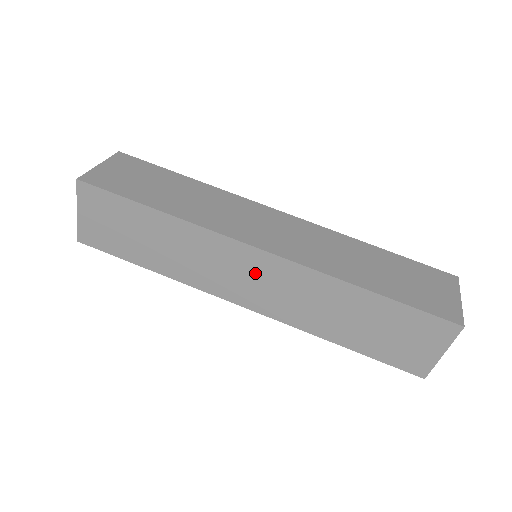
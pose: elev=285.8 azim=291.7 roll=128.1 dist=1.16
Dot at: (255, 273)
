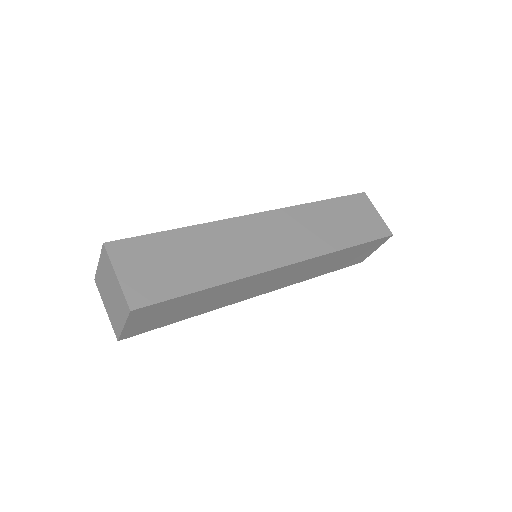
Dot at: (271, 232)
